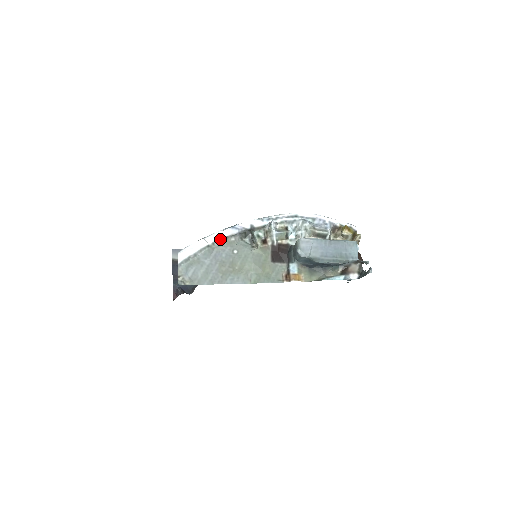
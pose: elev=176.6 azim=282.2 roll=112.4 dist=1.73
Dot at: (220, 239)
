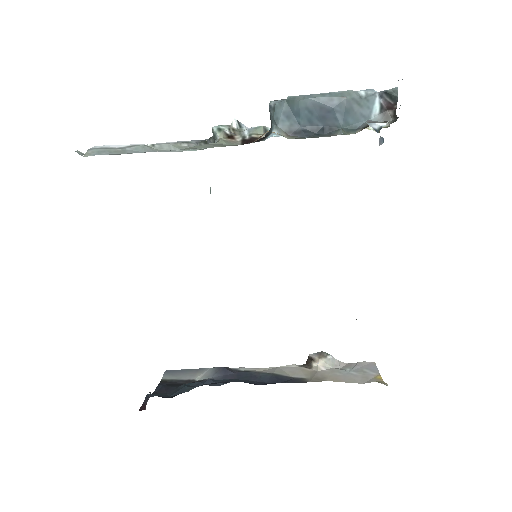
Dot at: (165, 143)
